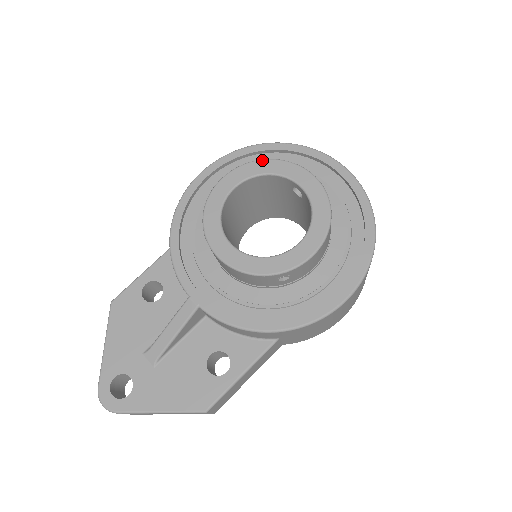
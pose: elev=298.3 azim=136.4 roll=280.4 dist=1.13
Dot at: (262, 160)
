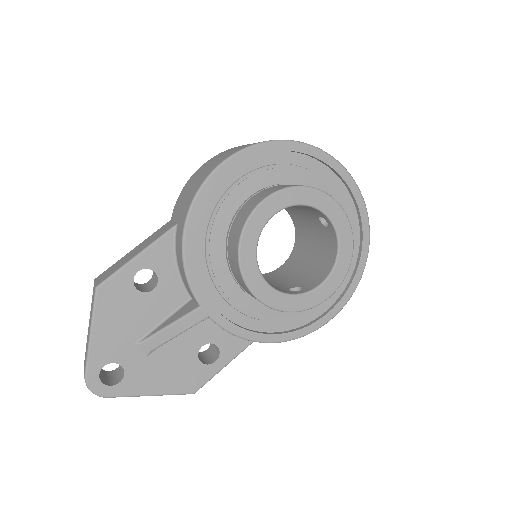
Dot at: (306, 188)
